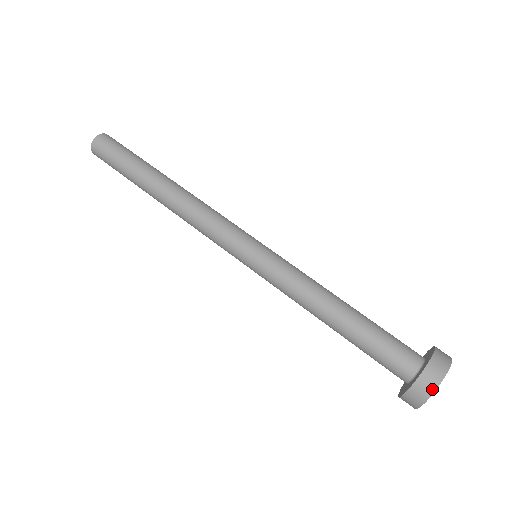
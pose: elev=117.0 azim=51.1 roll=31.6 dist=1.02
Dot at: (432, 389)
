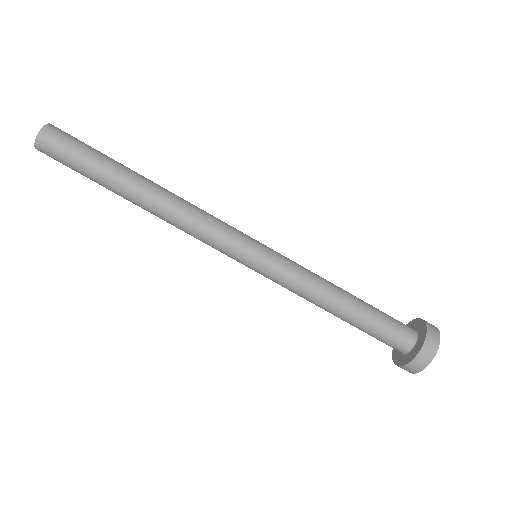
Dot at: (409, 372)
